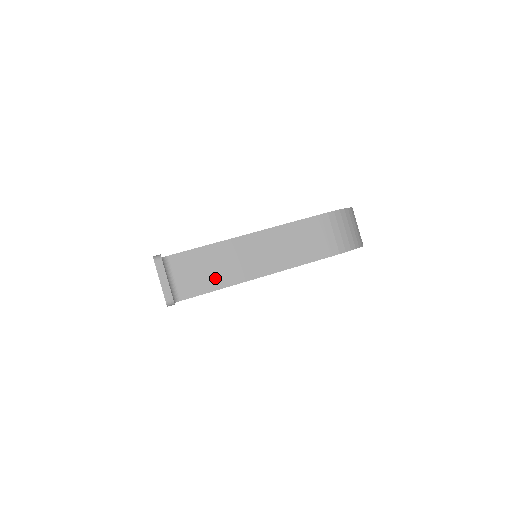
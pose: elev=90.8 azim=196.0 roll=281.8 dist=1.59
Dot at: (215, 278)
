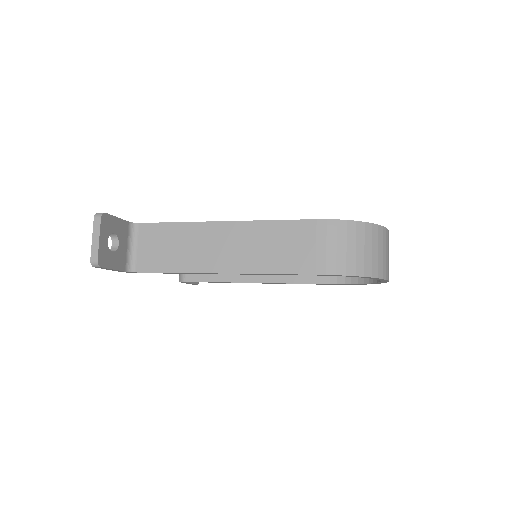
Dot at: (175, 259)
